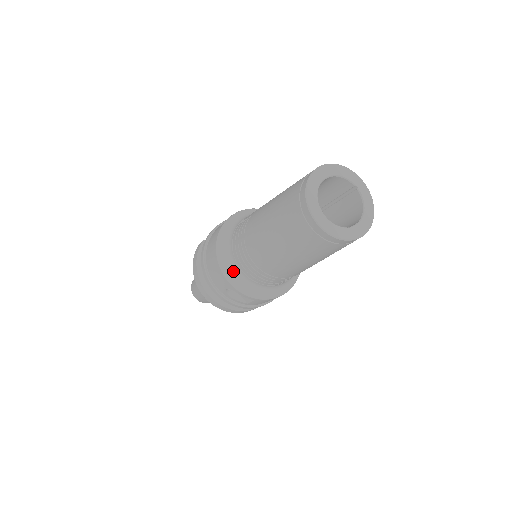
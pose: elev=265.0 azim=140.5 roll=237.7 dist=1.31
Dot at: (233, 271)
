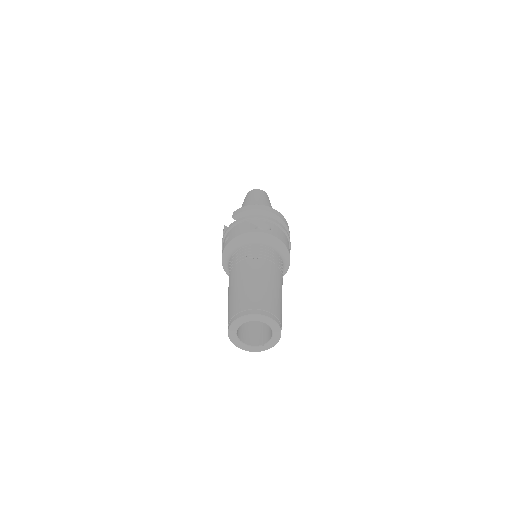
Dot at: occluded
